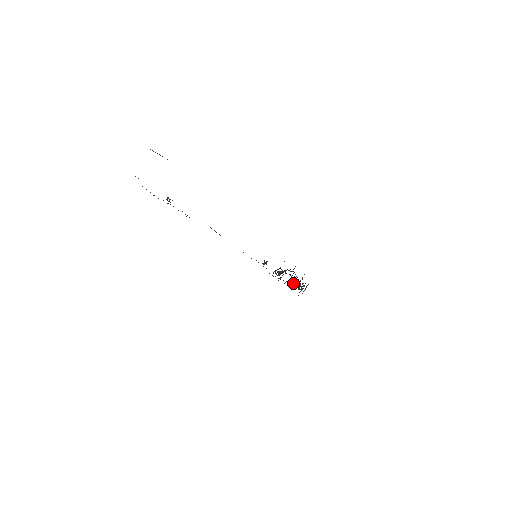
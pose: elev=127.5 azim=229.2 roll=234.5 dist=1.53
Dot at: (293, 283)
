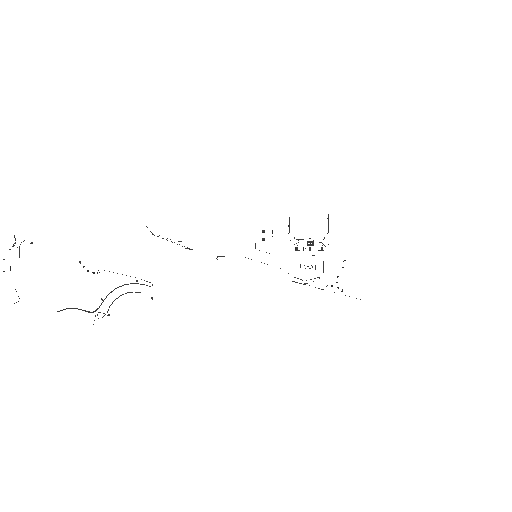
Dot at: occluded
